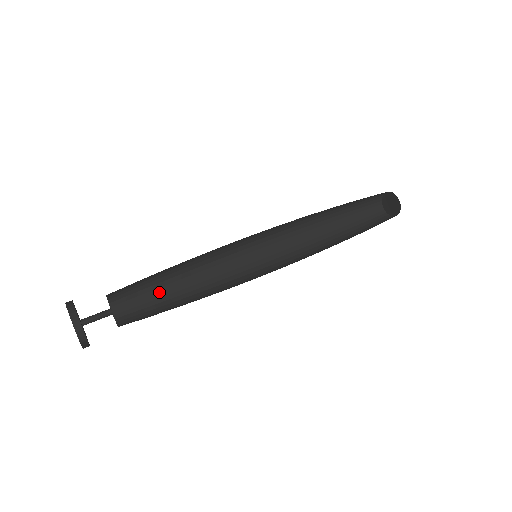
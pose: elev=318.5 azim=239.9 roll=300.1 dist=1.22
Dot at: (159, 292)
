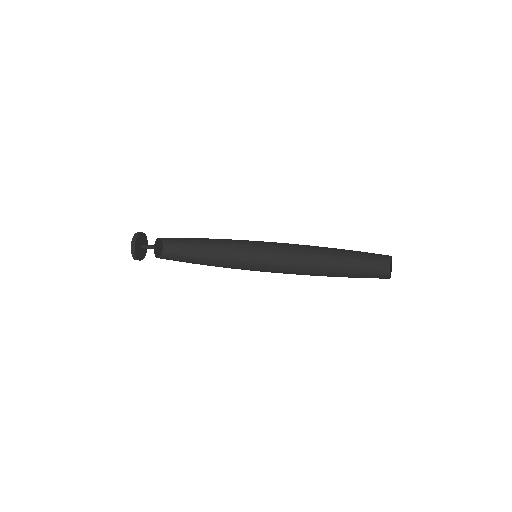
Dot at: (193, 247)
